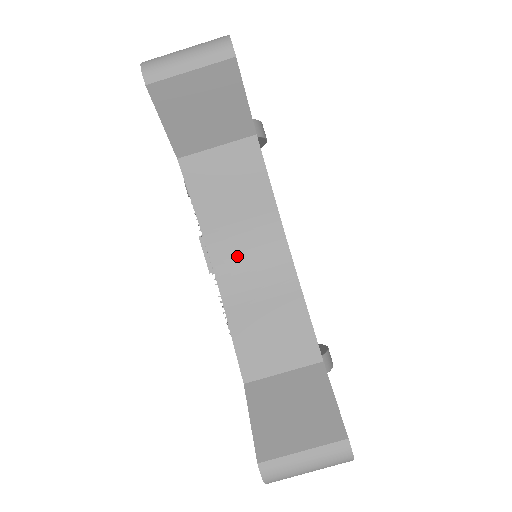
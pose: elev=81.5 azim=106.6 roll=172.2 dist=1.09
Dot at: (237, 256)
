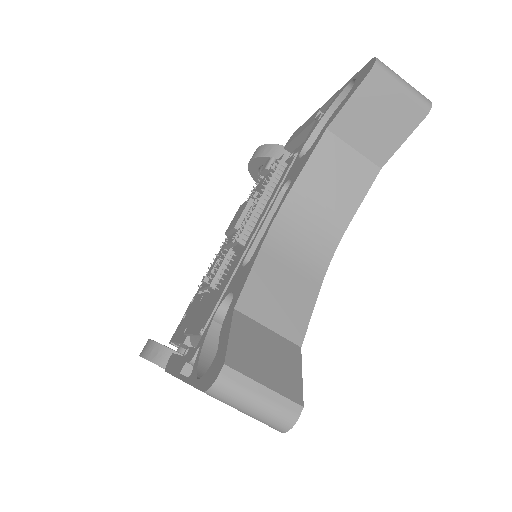
Dot at: (299, 224)
